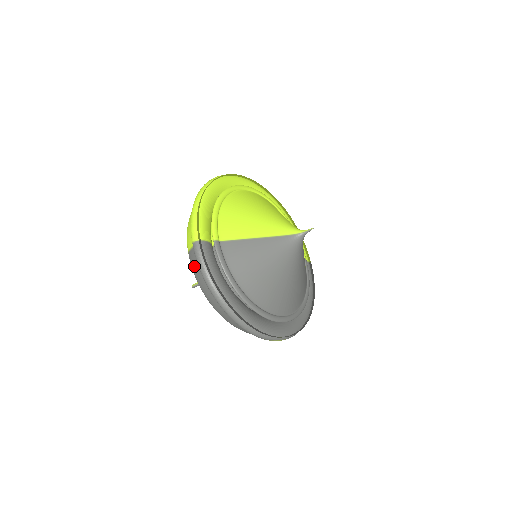
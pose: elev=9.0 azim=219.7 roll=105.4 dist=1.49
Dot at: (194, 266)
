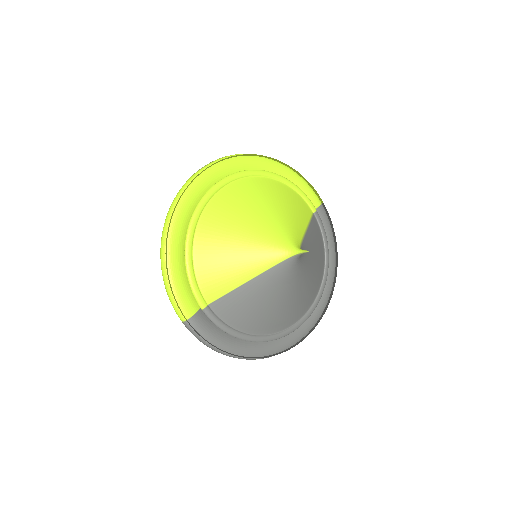
Dot at: occluded
